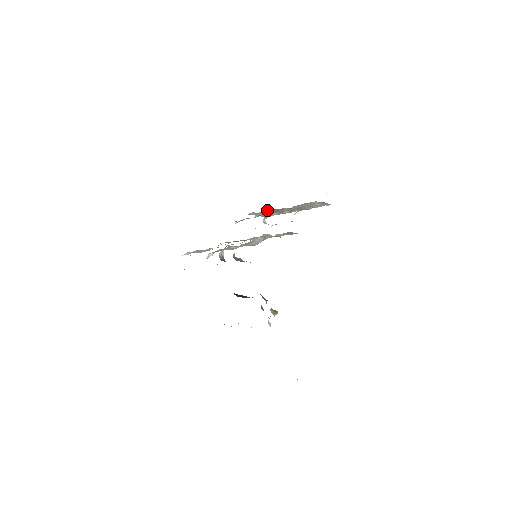
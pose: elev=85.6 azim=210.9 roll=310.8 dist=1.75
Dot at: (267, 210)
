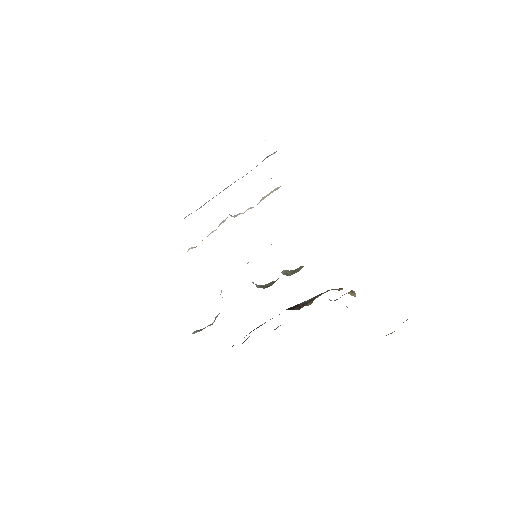
Dot at: occluded
